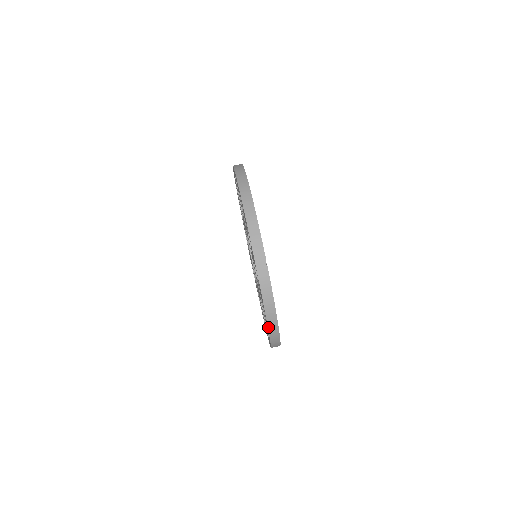
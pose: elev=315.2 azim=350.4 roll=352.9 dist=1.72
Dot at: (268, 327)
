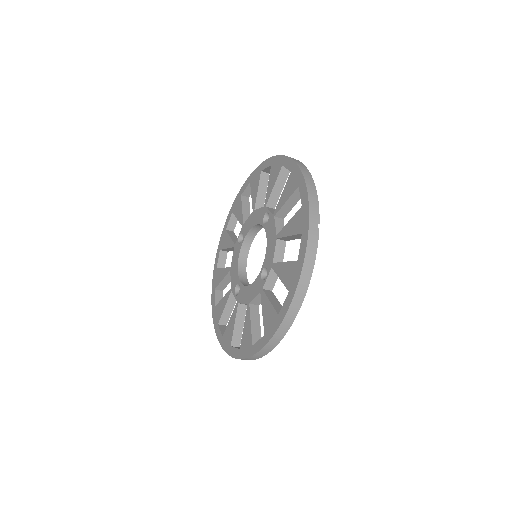
Dot at: (291, 304)
